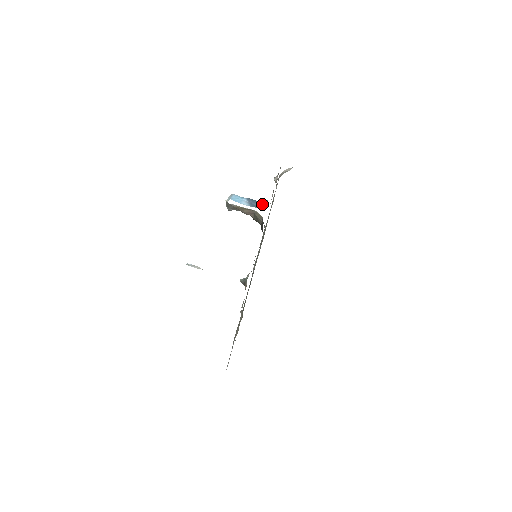
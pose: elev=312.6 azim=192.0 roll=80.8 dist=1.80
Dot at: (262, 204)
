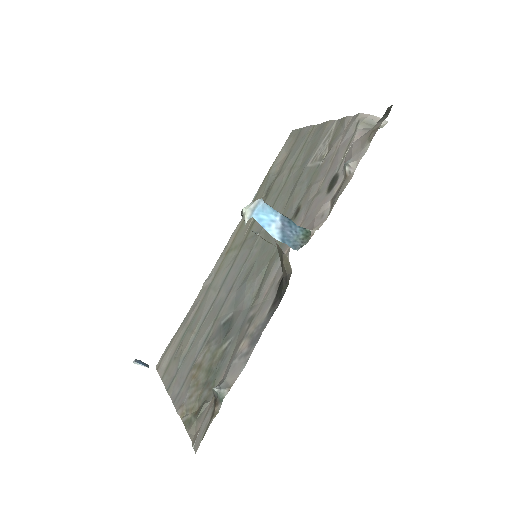
Dot at: (302, 237)
